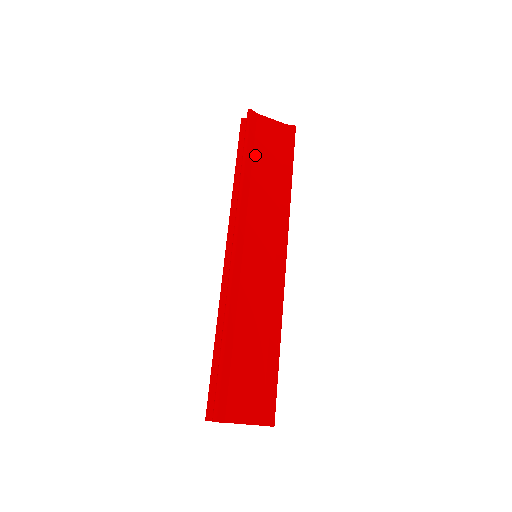
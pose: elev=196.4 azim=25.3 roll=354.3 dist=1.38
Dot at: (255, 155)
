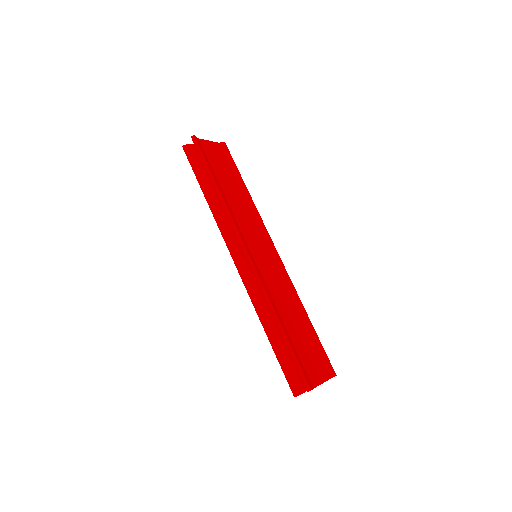
Dot at: (216, 174)
